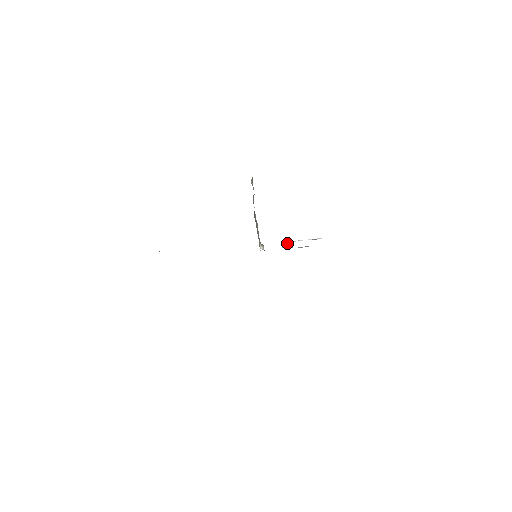
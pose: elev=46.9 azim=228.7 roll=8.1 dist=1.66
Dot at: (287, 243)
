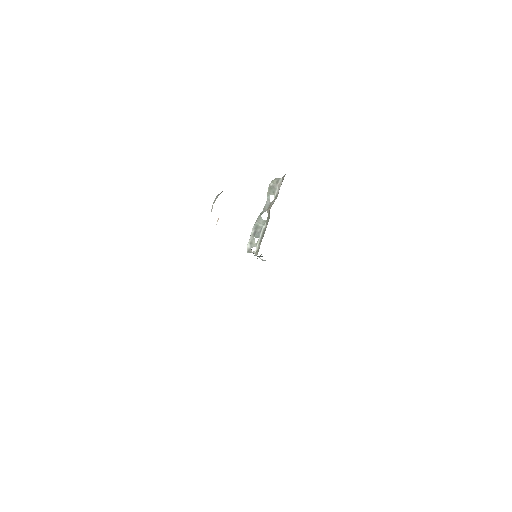
Dot at: occluded
